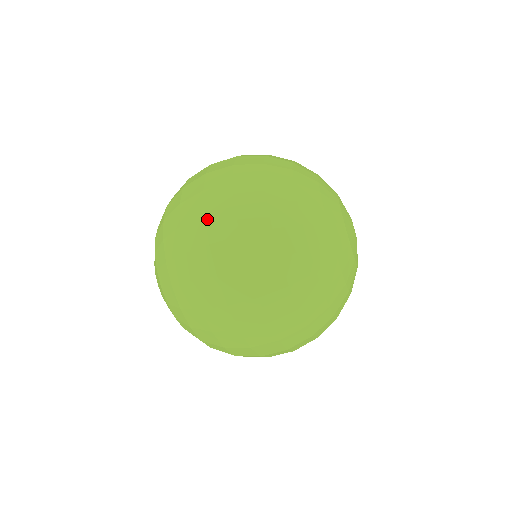
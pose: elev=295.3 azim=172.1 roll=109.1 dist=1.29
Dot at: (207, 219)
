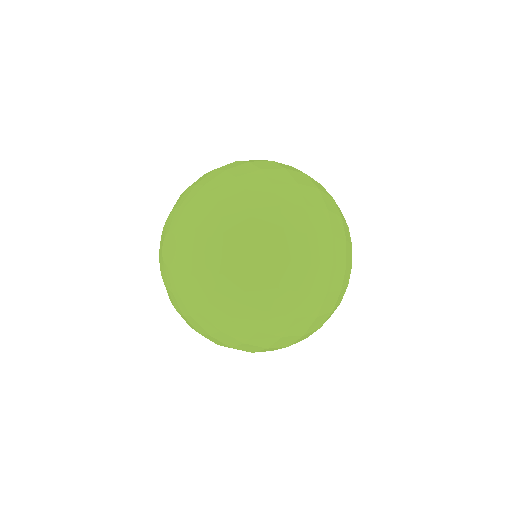
Dot at: (313, 238)
